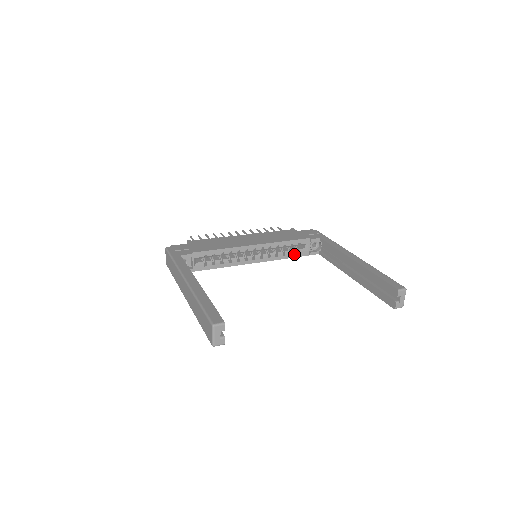
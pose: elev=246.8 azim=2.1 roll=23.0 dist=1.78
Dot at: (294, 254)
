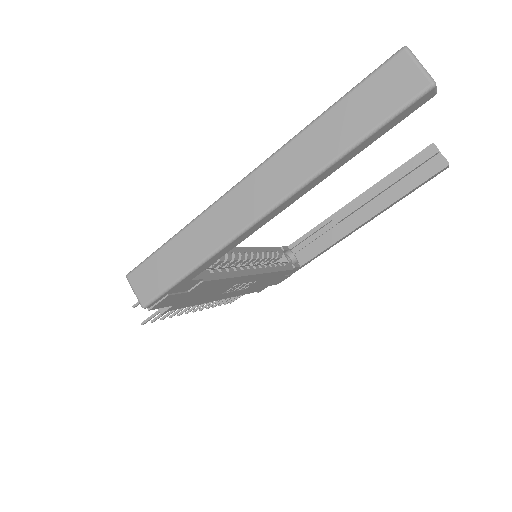
Dot at: (282, 266)
